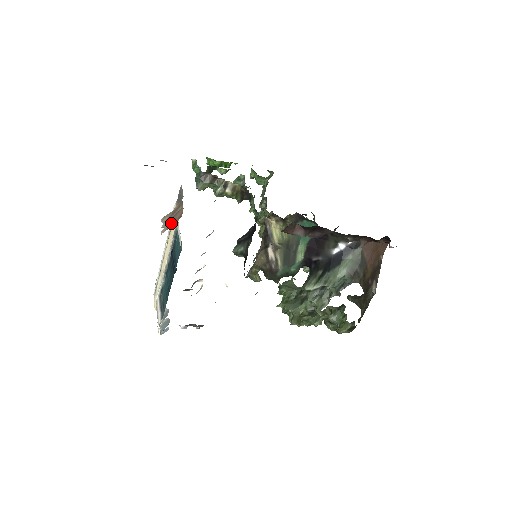
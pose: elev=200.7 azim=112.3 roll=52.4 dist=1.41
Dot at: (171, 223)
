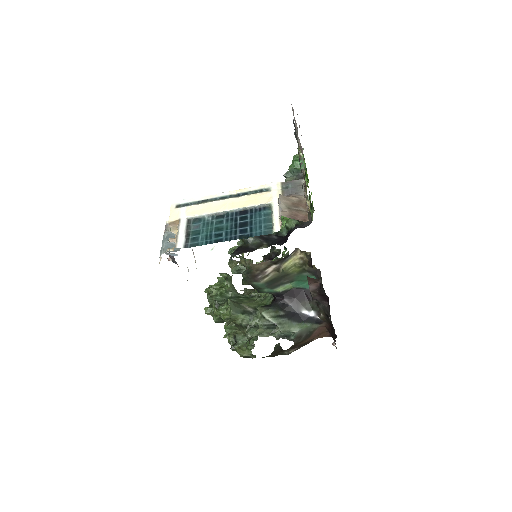
Dot at: (293, 215)
